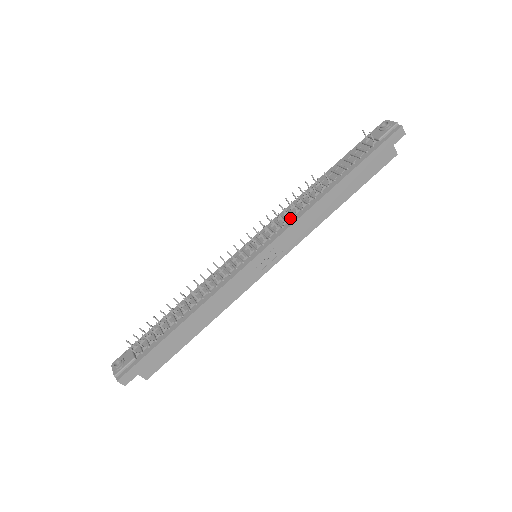
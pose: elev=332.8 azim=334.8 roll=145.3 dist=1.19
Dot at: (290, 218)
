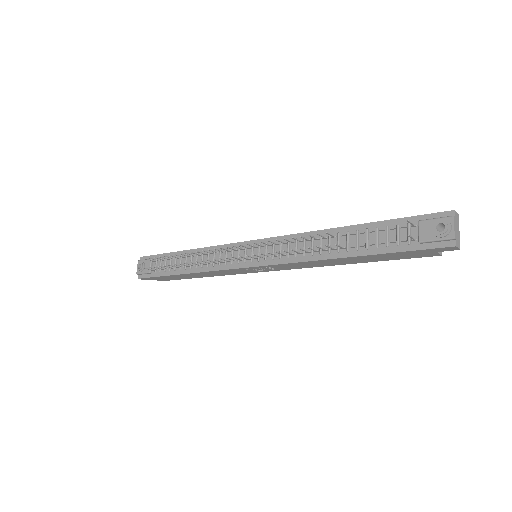
Dot at: (290, 254)
